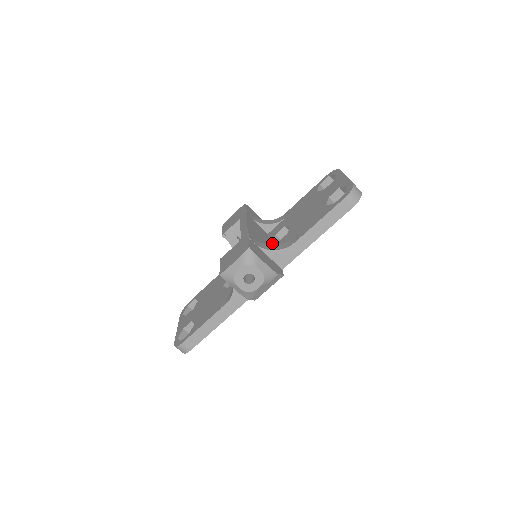
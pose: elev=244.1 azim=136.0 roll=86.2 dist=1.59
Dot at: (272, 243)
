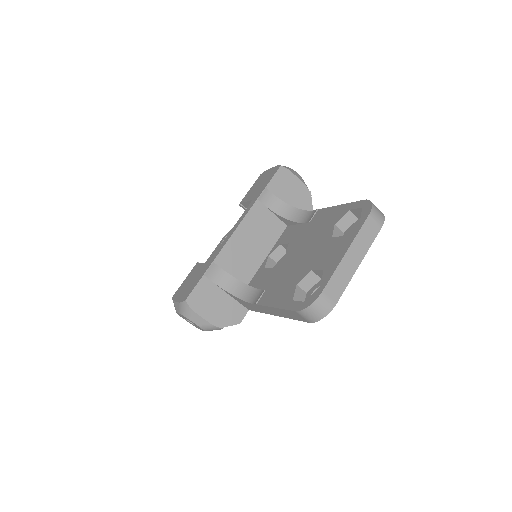
Dot at: (267, 258)
